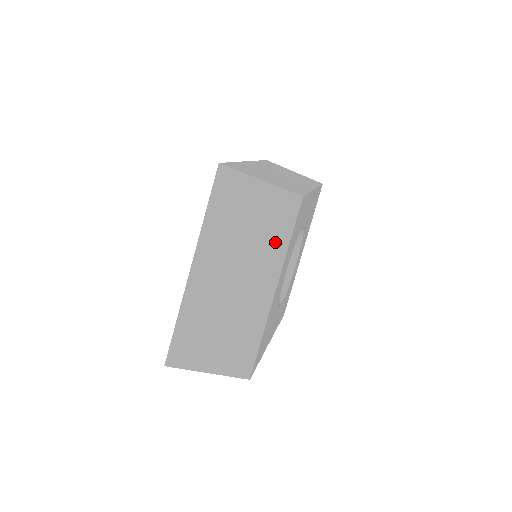
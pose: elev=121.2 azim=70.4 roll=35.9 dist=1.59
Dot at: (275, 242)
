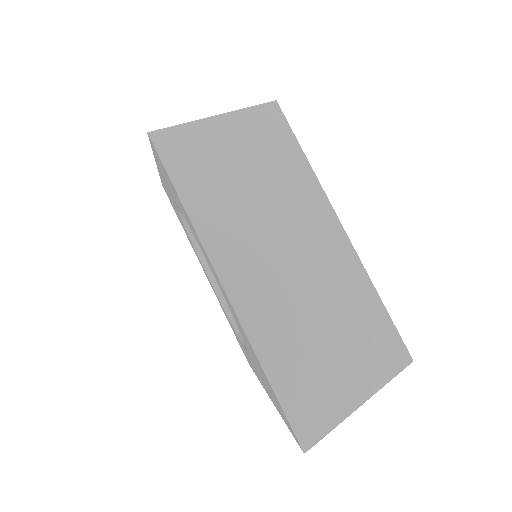
Dot at: (292, 173)
